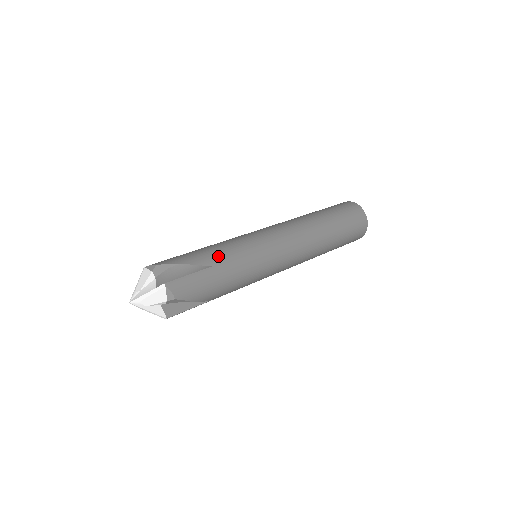
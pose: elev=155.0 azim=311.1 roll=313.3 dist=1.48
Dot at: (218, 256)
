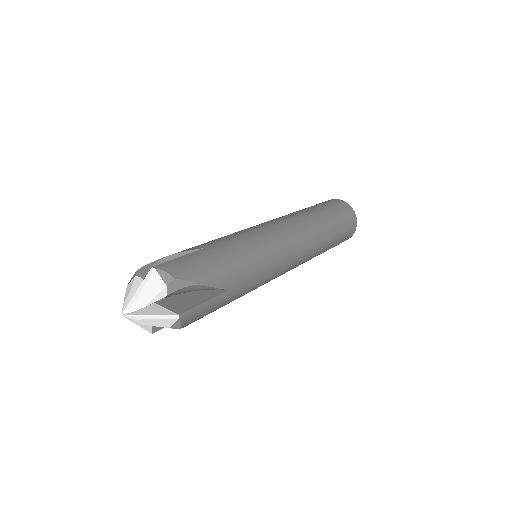
Dot at: (238, 276)
